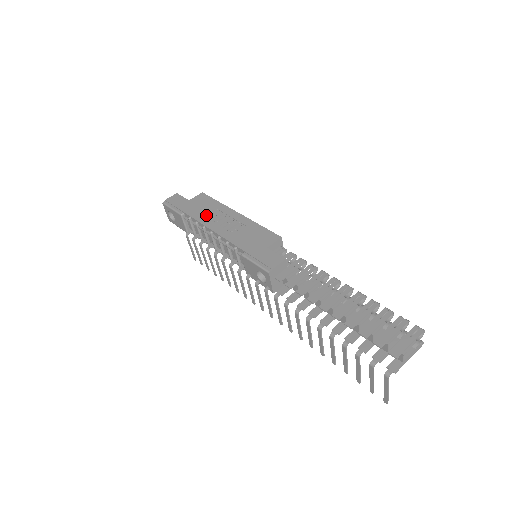
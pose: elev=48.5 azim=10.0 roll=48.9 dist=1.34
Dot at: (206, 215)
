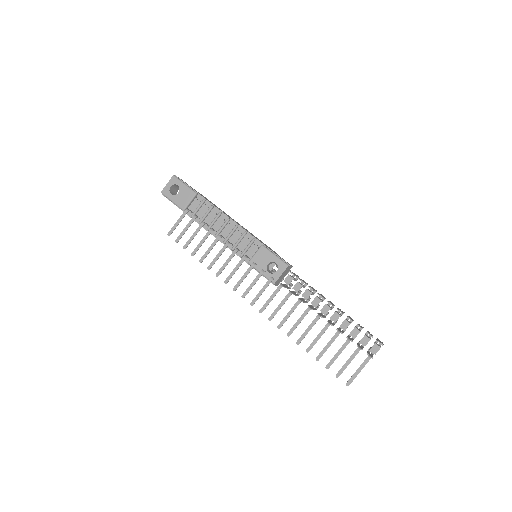
Dot at: occluded
